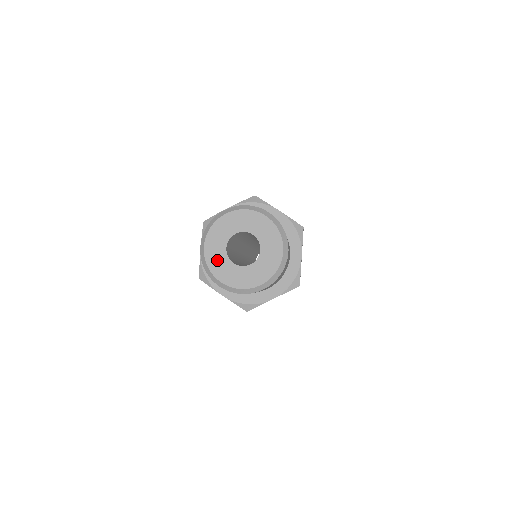
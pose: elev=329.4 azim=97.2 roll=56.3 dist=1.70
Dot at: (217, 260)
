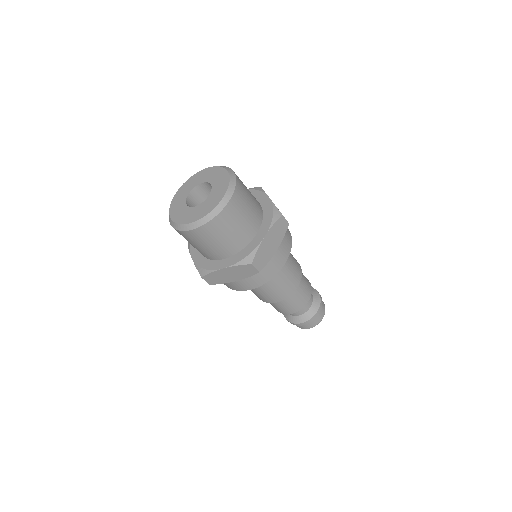
Dot at: (178, 201)
